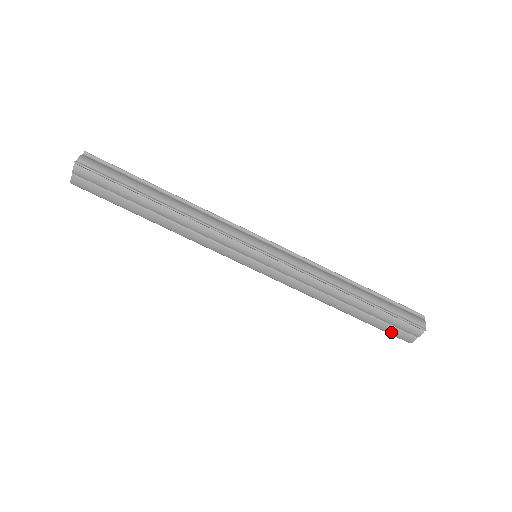
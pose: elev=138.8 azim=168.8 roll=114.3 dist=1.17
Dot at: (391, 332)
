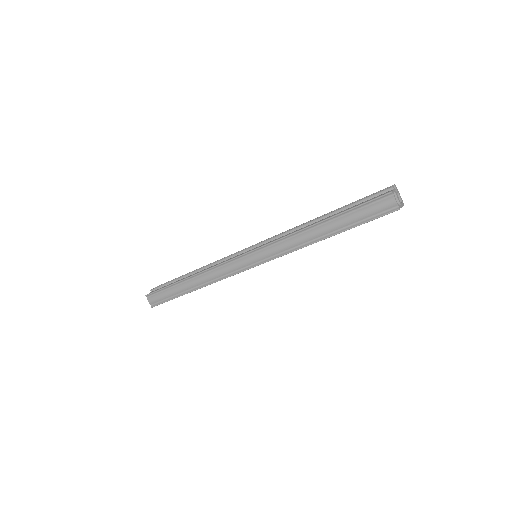
Dot at: occluded
